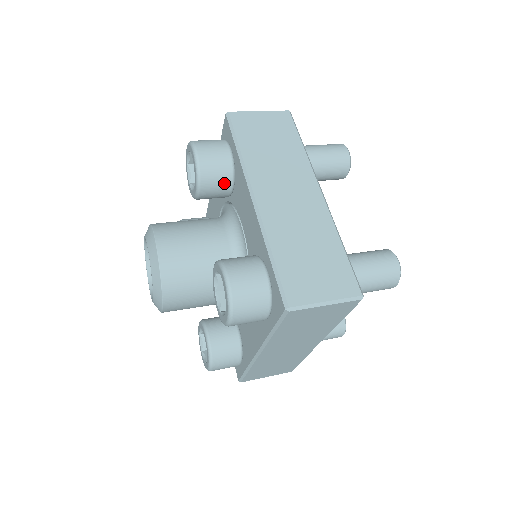
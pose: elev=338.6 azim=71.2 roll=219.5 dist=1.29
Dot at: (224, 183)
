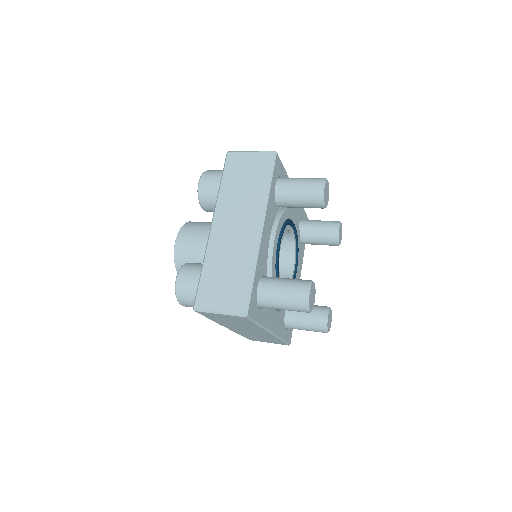
Dot at: occluded
